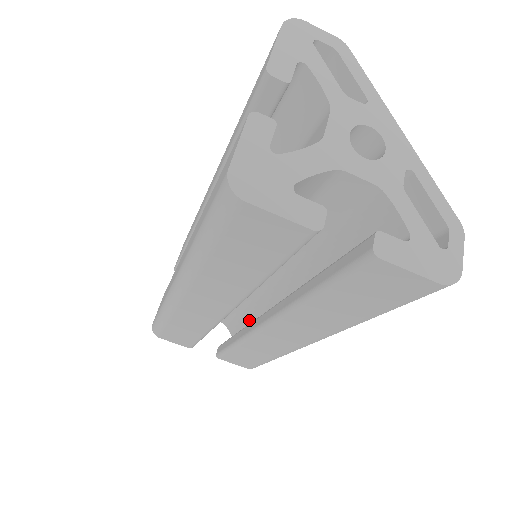
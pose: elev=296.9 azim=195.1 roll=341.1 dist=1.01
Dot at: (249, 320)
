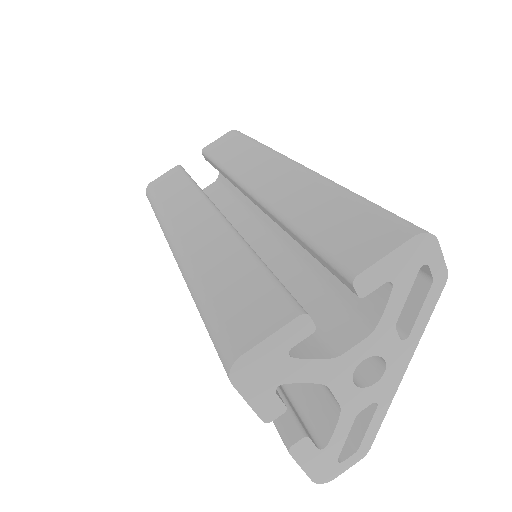
Dot at: occluded
